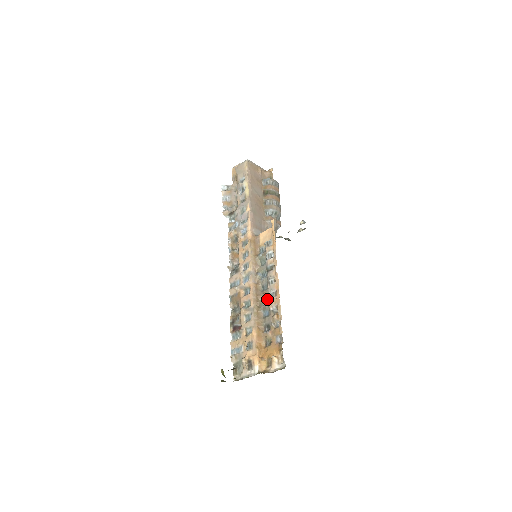
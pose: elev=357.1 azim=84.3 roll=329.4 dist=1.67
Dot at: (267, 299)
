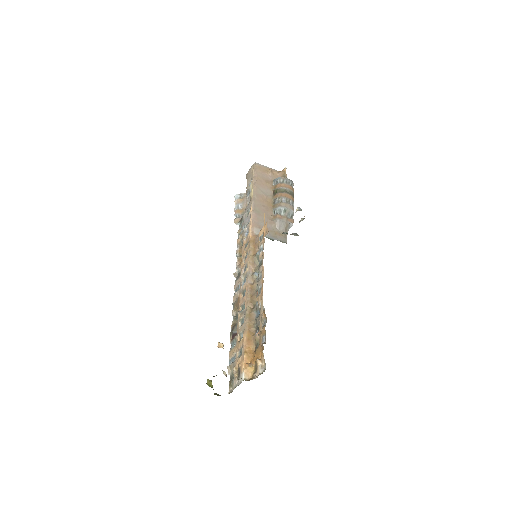
Dot at: occluded
